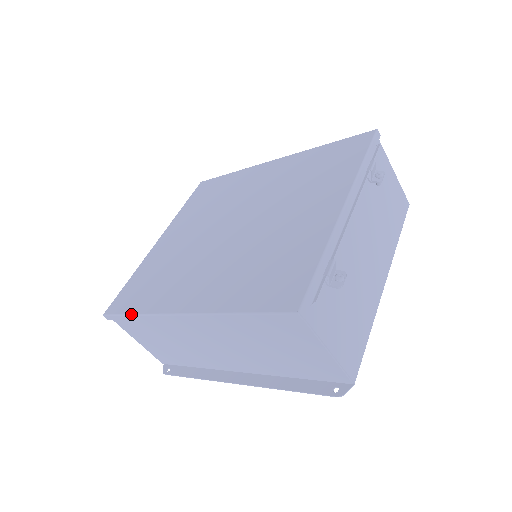
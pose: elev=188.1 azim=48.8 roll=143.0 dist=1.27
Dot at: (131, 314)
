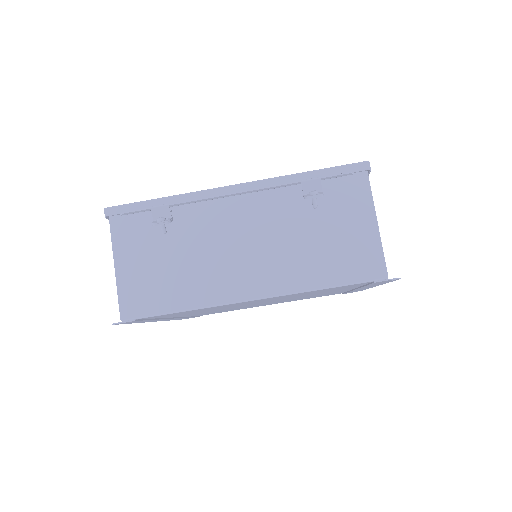
Dot at: occluded
